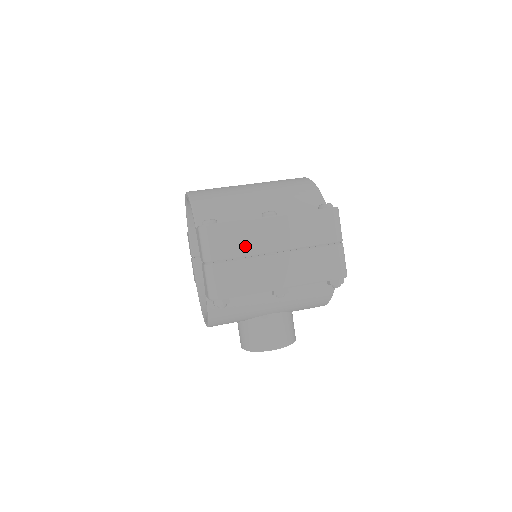
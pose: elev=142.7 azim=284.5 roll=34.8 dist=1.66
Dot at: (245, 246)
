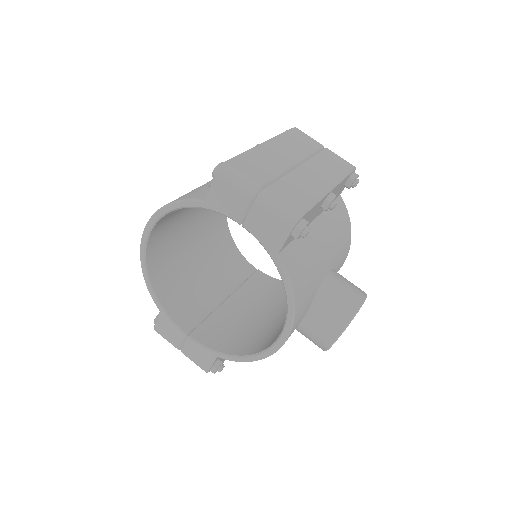
Dot at: (271, 167)
